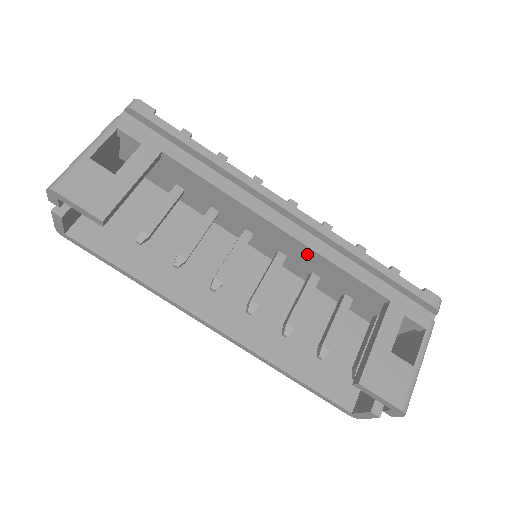
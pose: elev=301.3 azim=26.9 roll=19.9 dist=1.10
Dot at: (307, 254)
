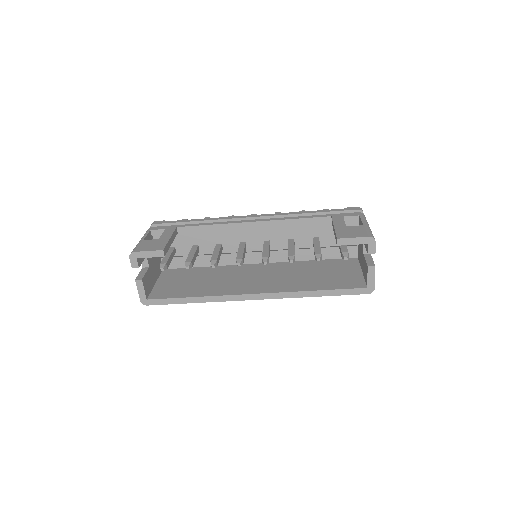
Dot at: (276, 227)
